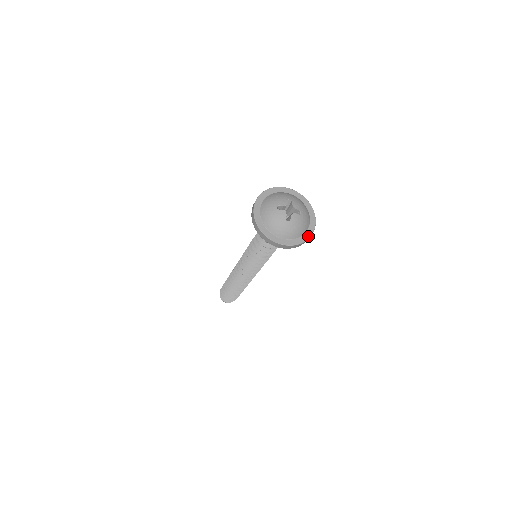
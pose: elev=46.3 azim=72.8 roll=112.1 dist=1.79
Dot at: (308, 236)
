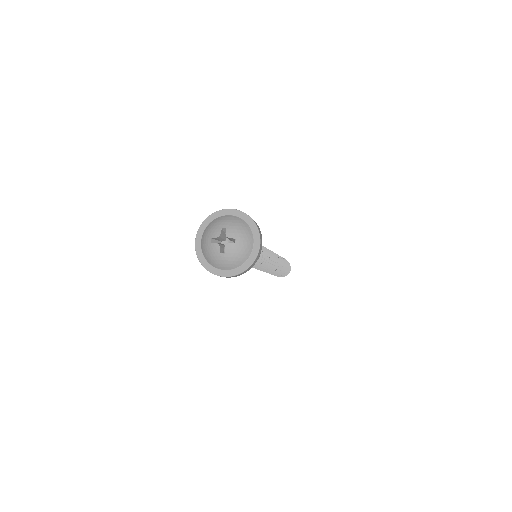
Dot at: (251, 261)
